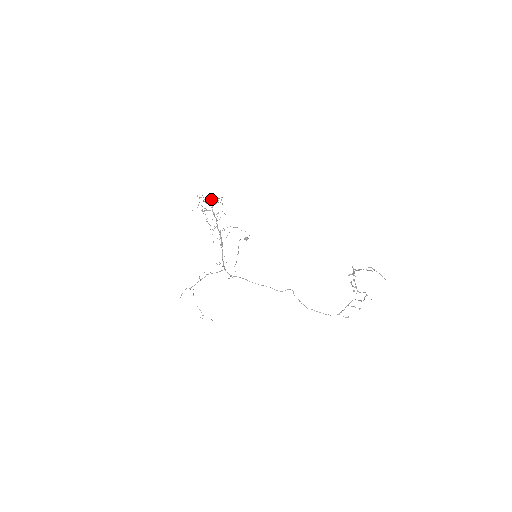
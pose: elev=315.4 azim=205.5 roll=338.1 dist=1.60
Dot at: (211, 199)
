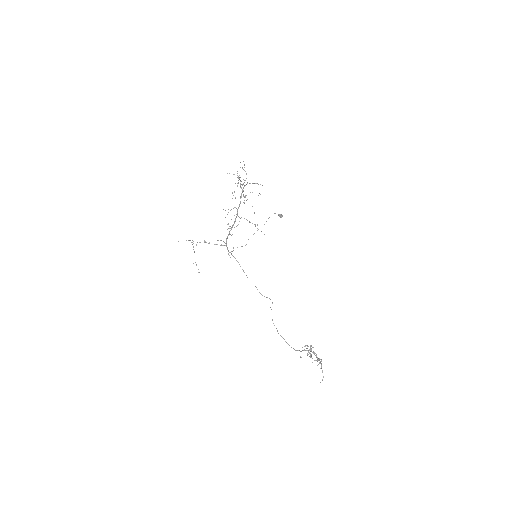
Dot at: occluded
